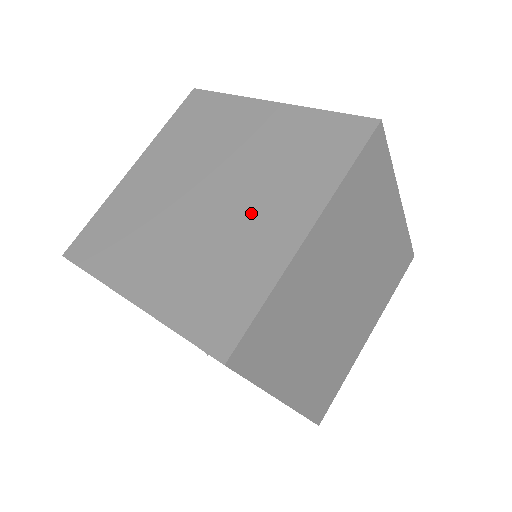
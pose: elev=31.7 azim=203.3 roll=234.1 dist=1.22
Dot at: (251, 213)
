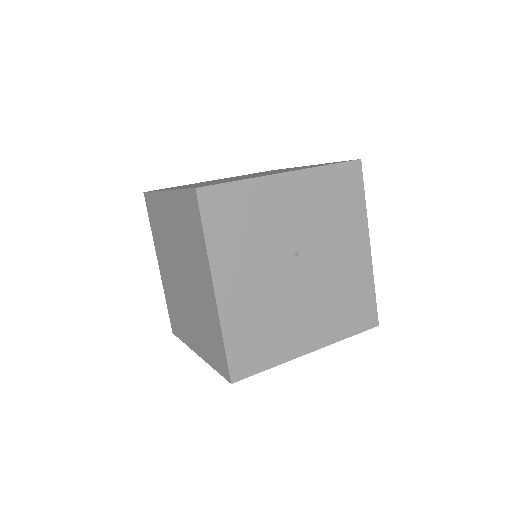
Dot at: (189, 315)
